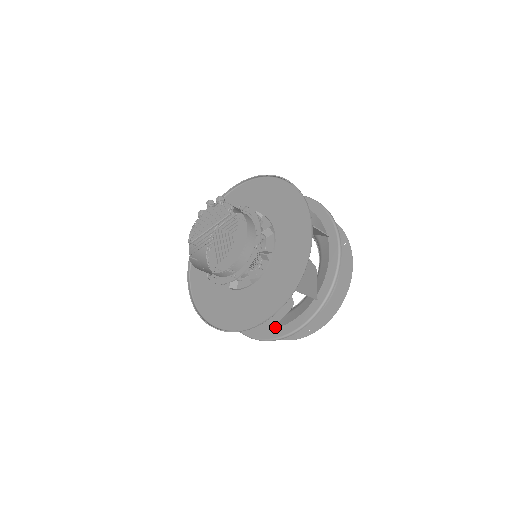
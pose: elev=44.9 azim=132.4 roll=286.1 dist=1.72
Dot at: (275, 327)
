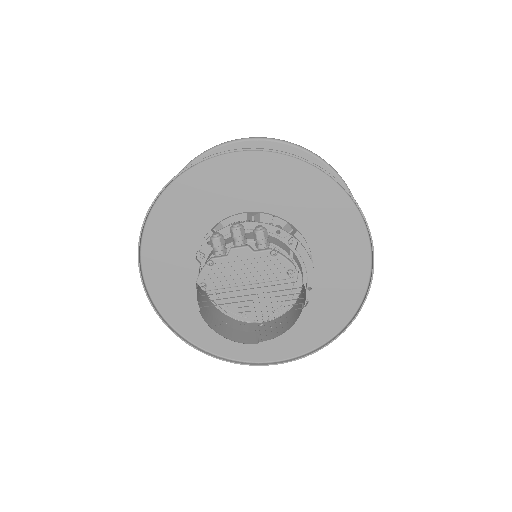
Dot at: occluded
